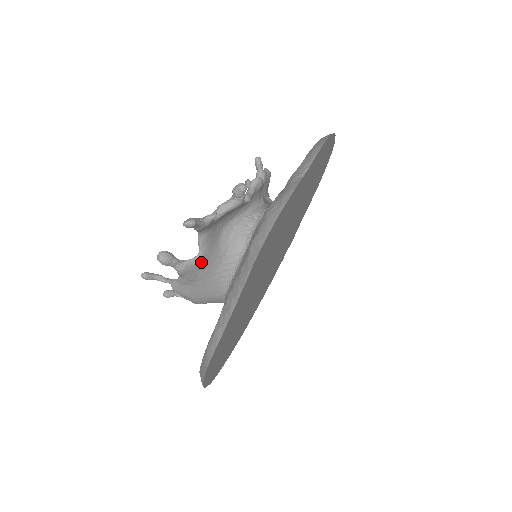
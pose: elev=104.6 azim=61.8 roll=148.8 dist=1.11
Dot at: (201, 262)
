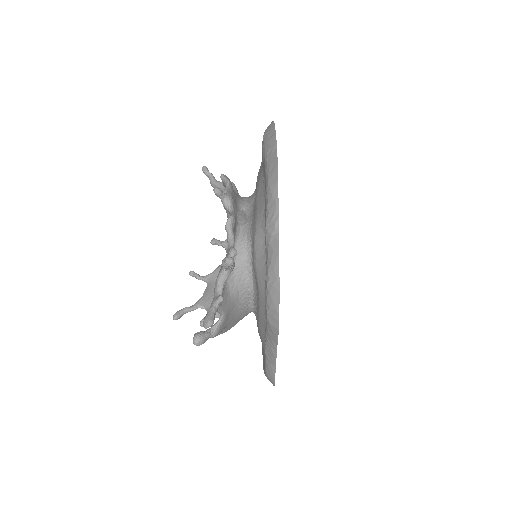
Dot at: (225, 318)
